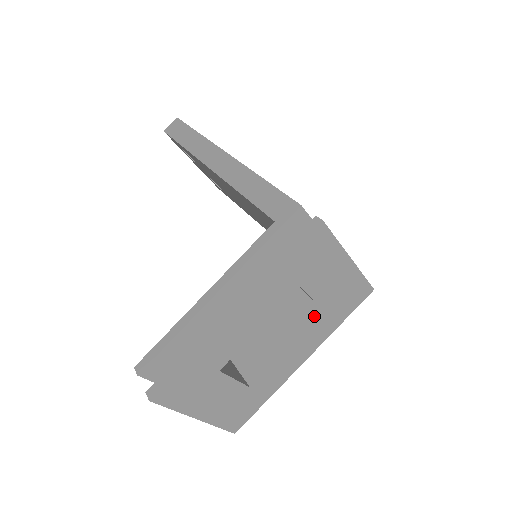
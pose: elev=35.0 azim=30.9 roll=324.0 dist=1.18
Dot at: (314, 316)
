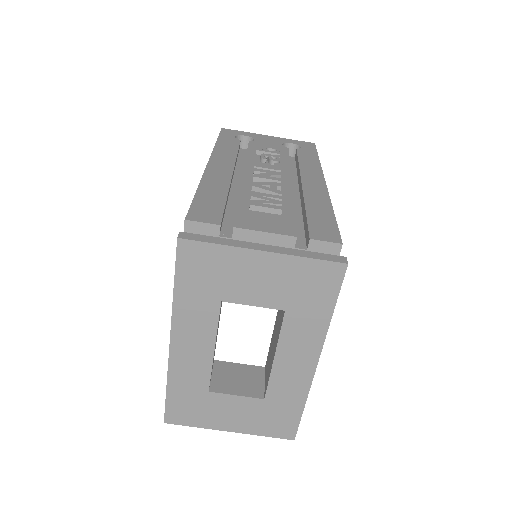
Dot at: (282, 318)
